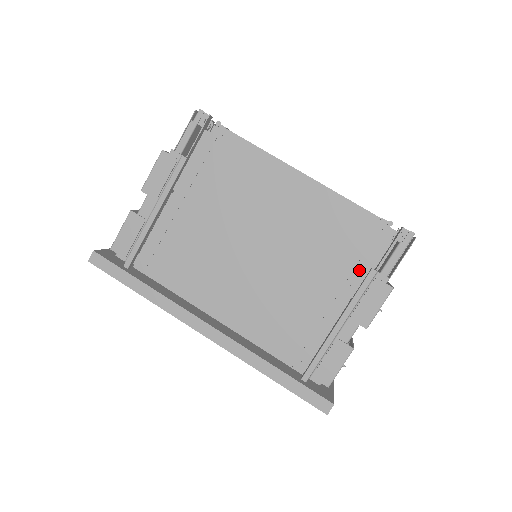
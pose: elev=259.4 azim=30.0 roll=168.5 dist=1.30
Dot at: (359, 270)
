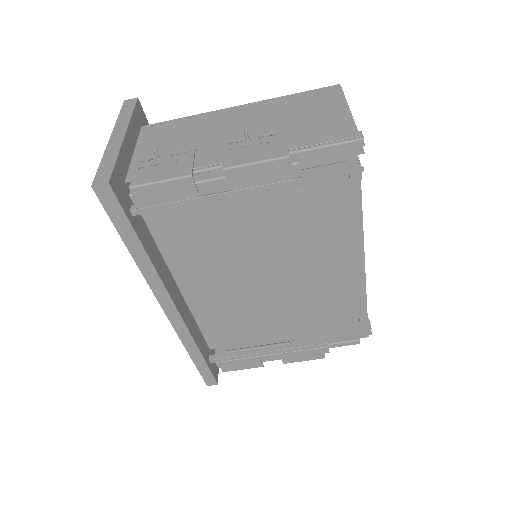
Dot at: (317, 329)
